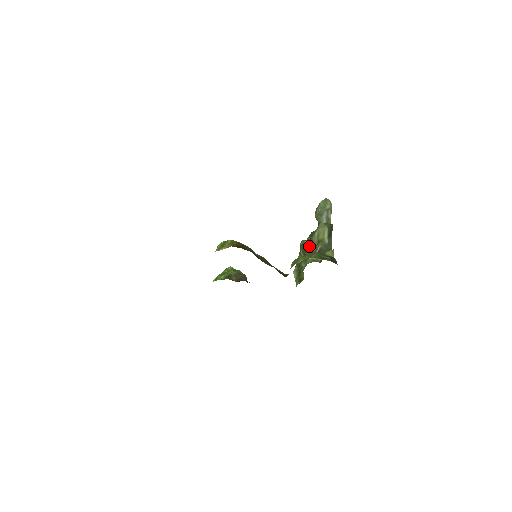
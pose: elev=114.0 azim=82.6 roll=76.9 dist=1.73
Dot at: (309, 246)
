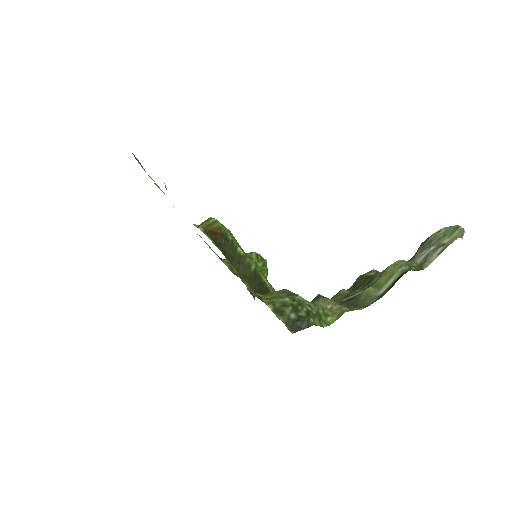
Dot at: (364, 283)
